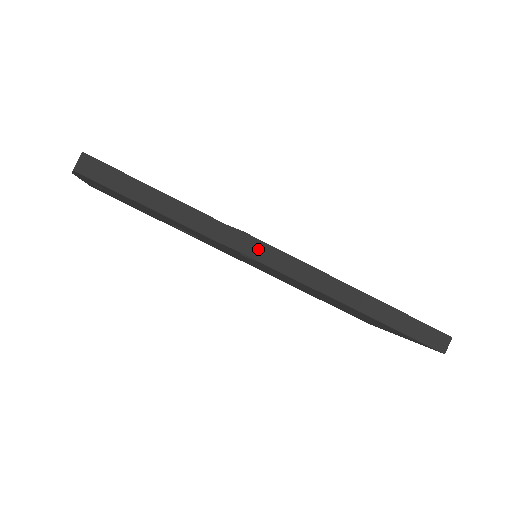
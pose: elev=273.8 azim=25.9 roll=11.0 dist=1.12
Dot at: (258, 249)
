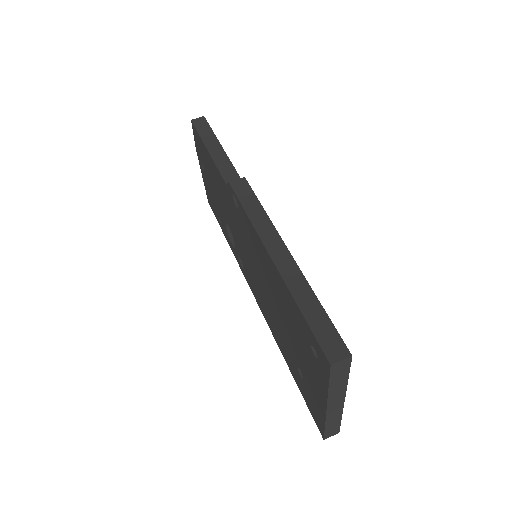
Dot at: (244, 190)
